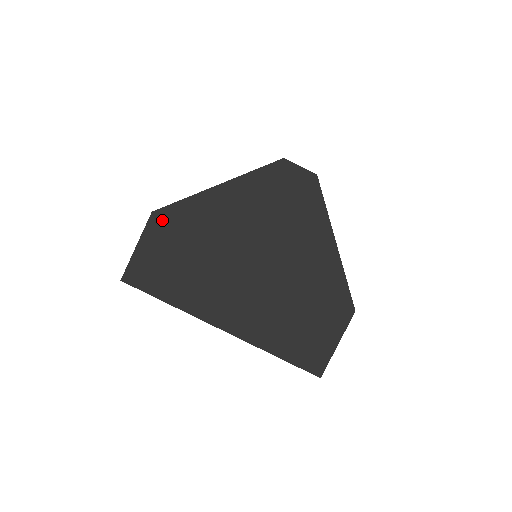
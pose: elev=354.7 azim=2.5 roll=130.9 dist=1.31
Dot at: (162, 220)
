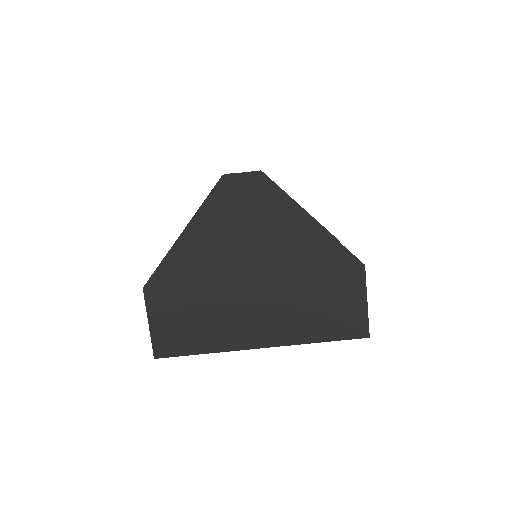
Dot at: (155, 290)
